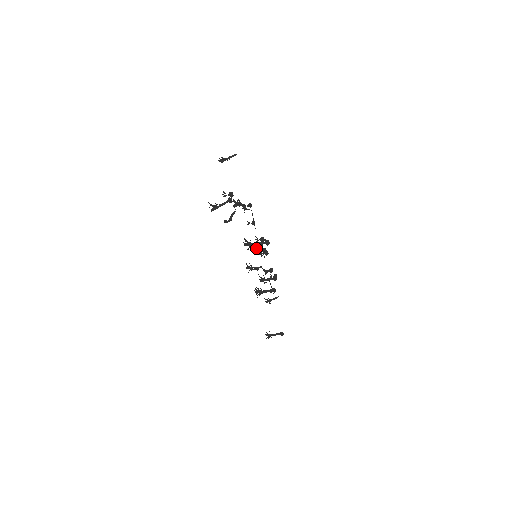
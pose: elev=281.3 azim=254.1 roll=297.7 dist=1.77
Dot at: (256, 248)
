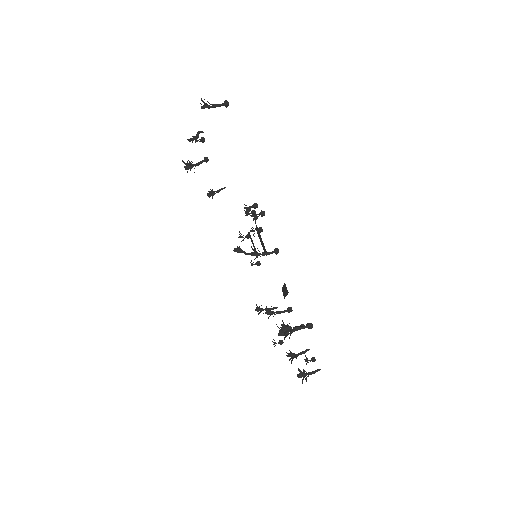
Dot at: (250, 231)
